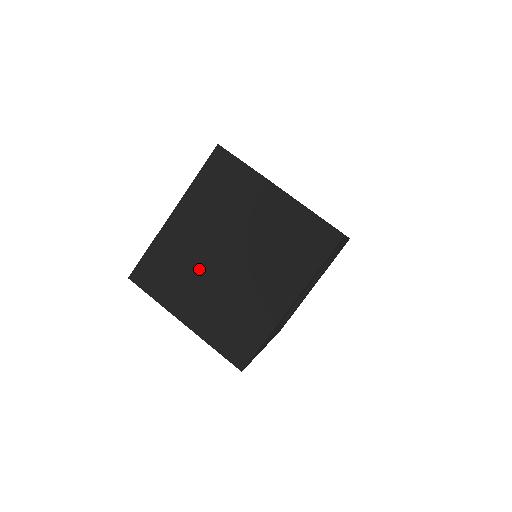
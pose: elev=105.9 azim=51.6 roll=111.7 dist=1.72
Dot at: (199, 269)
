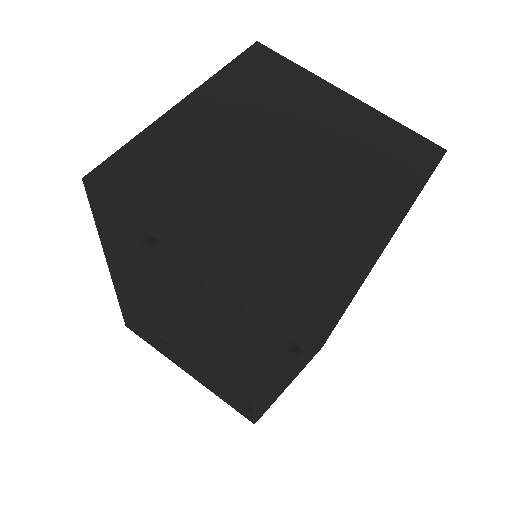
Dot at: (229, 174)
